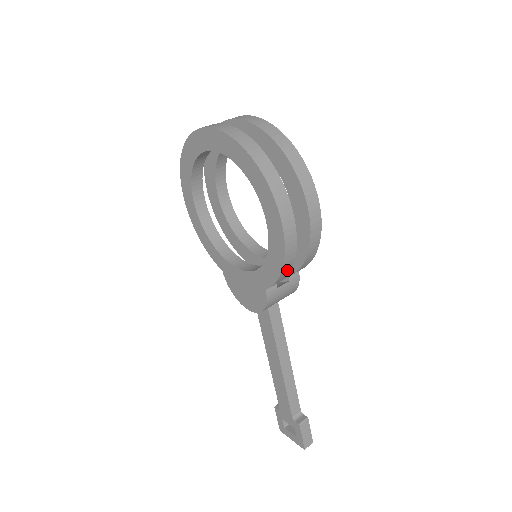
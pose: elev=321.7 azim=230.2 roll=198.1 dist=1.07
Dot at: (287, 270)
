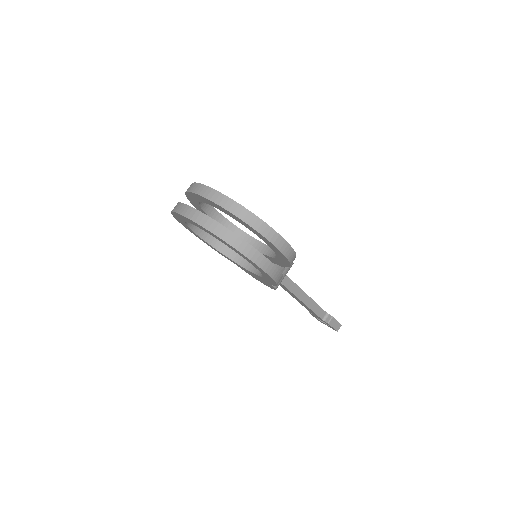
Dot at: occluded
